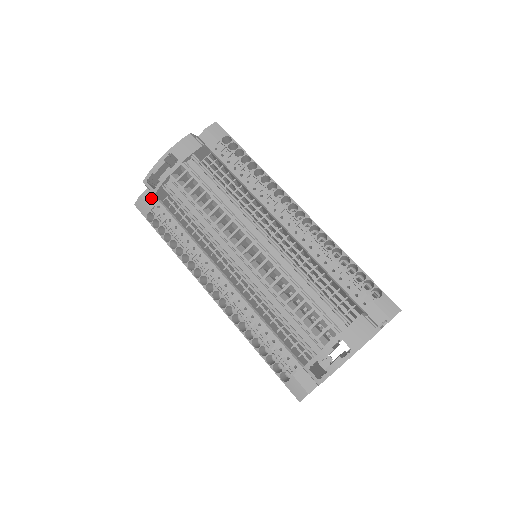
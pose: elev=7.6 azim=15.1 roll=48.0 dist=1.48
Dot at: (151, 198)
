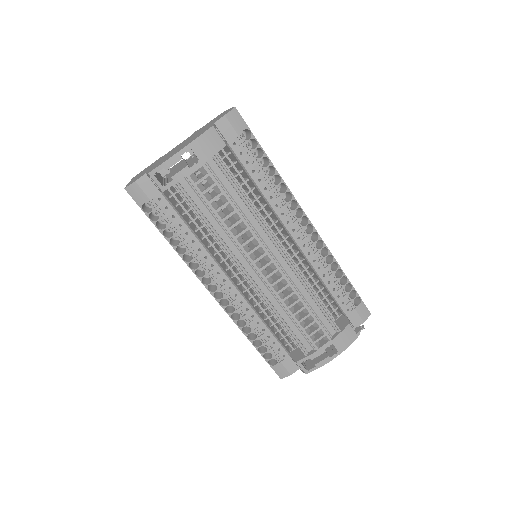
Dot at: (150, 187)
